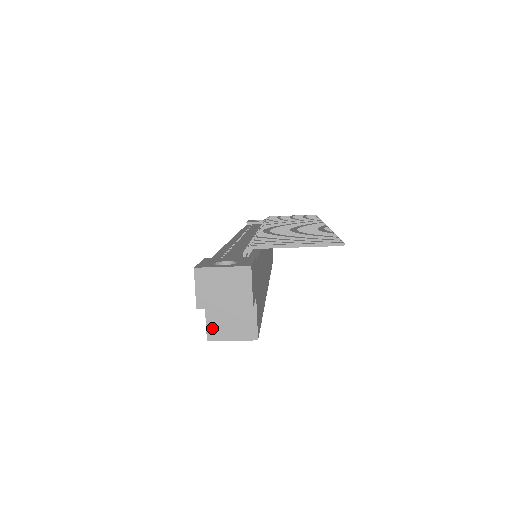
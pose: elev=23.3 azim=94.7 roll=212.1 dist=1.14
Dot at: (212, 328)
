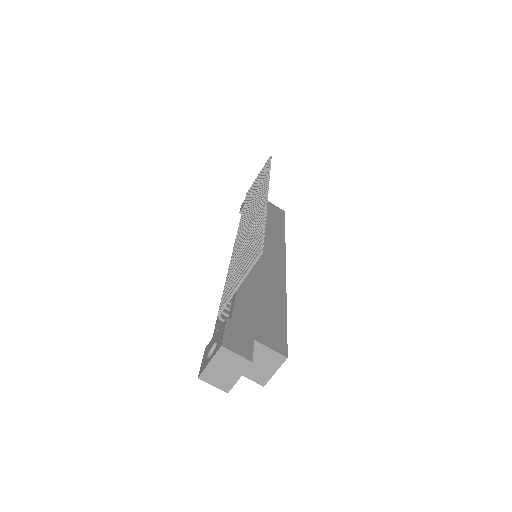
Dot at: (257, 378)
